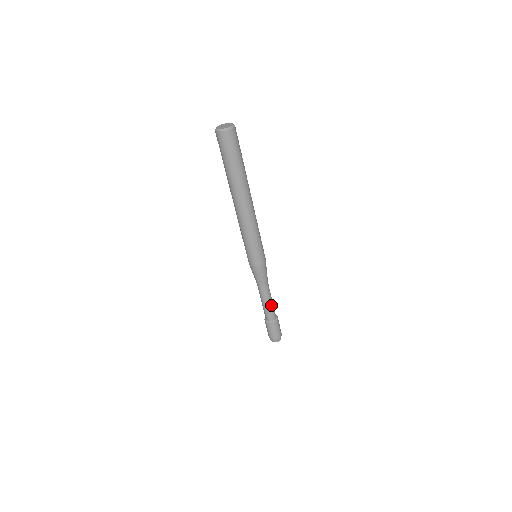
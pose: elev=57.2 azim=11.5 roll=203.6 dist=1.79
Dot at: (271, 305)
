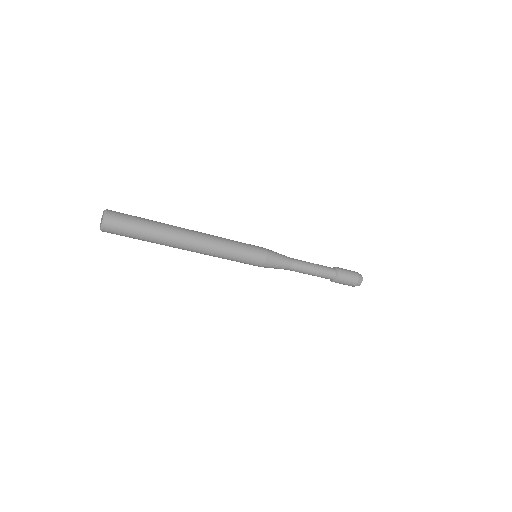
Dot at: (315, 274)
